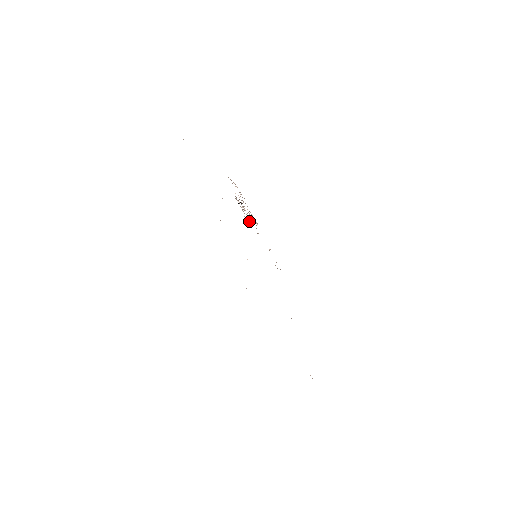
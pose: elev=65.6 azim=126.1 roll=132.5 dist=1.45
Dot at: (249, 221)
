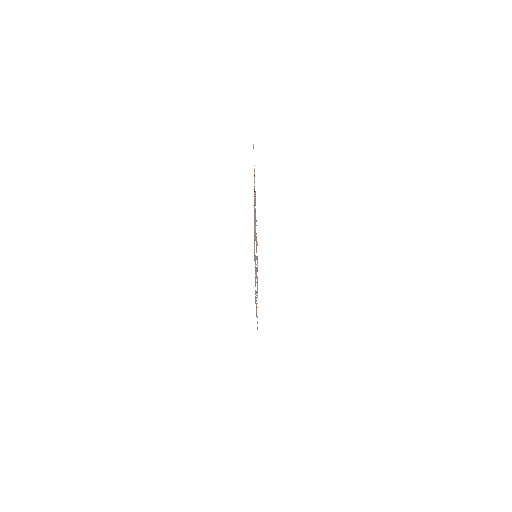
Dot at: occluded
